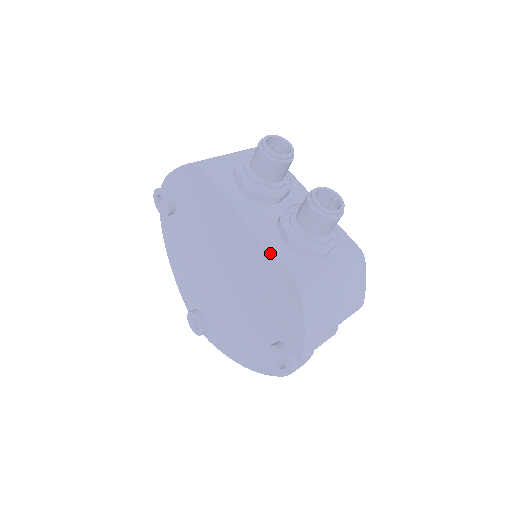
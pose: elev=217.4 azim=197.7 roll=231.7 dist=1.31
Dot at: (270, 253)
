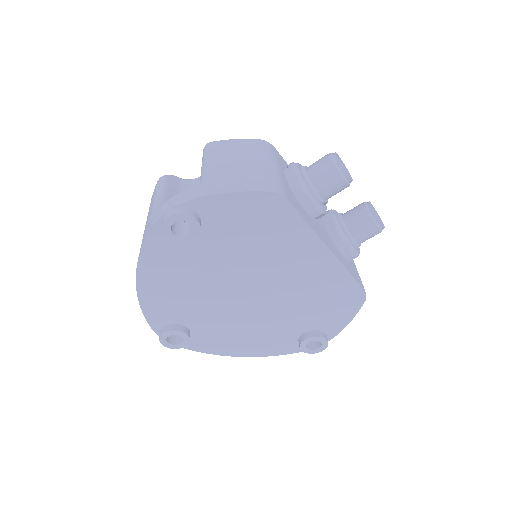
Dot at: (349, 272)
